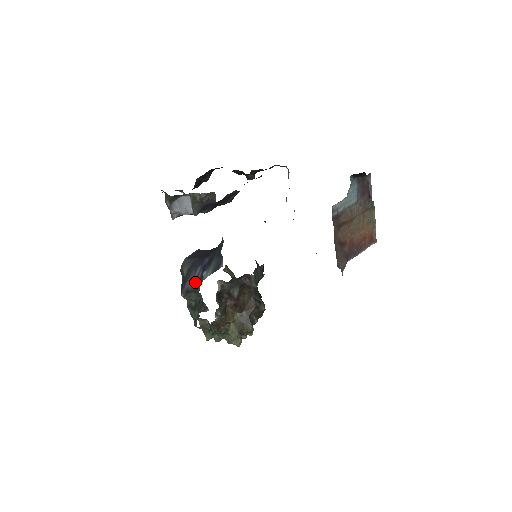
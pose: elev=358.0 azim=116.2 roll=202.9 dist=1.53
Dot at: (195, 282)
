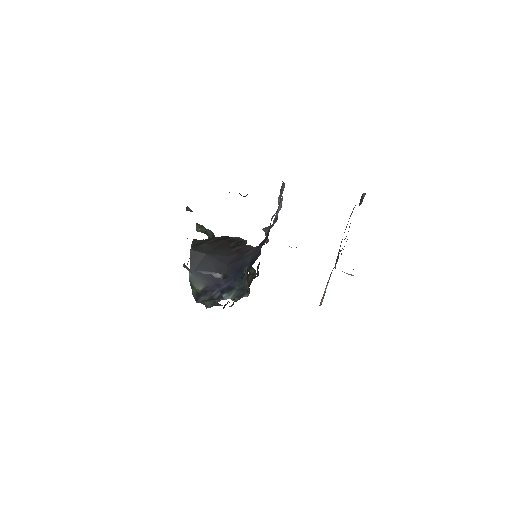
Dot at: (212, 297)
